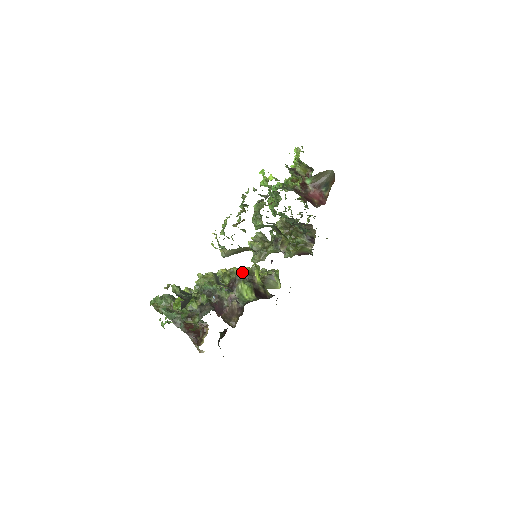
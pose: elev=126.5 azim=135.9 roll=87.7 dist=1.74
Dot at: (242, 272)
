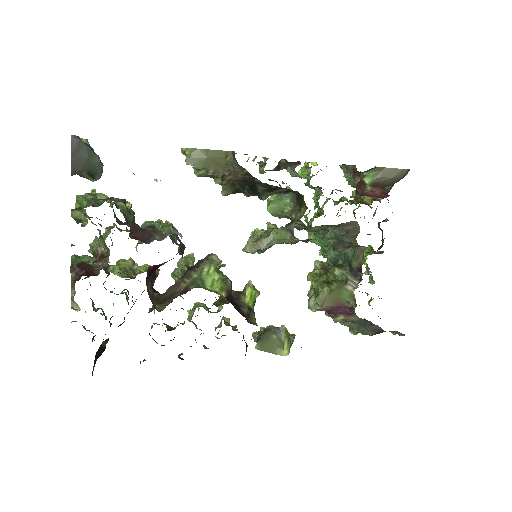
Dot at: occluded
